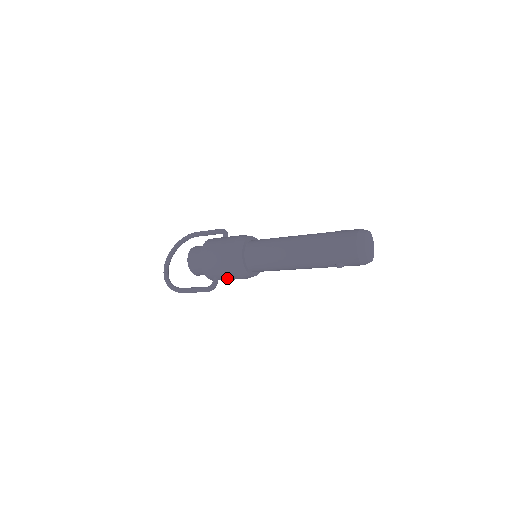
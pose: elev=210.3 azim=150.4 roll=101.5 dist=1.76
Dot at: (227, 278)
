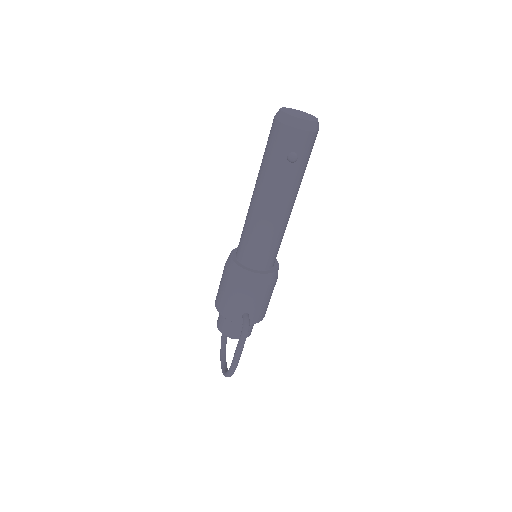
Dot at: (251, 303)
